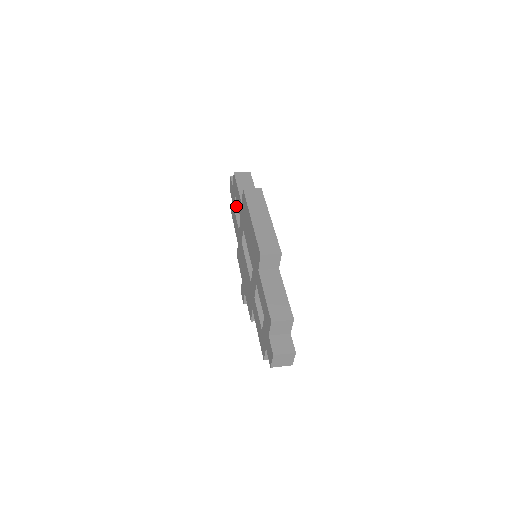
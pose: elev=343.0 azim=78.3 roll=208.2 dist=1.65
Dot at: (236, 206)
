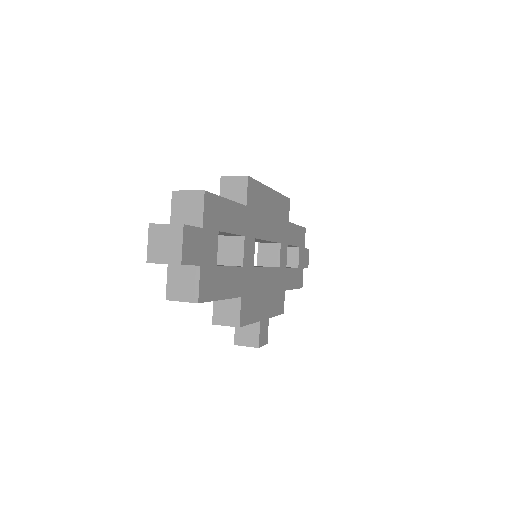
Dot at: occluded
